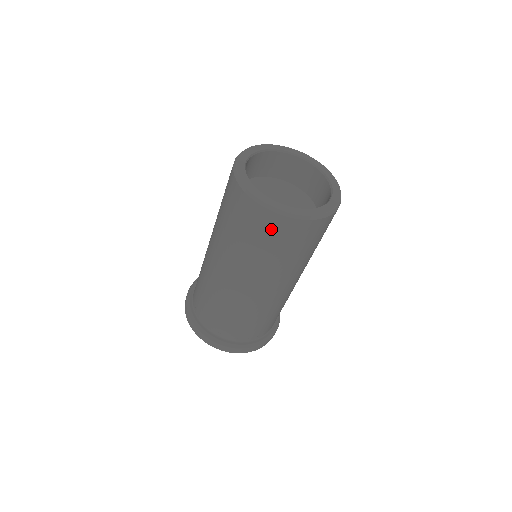
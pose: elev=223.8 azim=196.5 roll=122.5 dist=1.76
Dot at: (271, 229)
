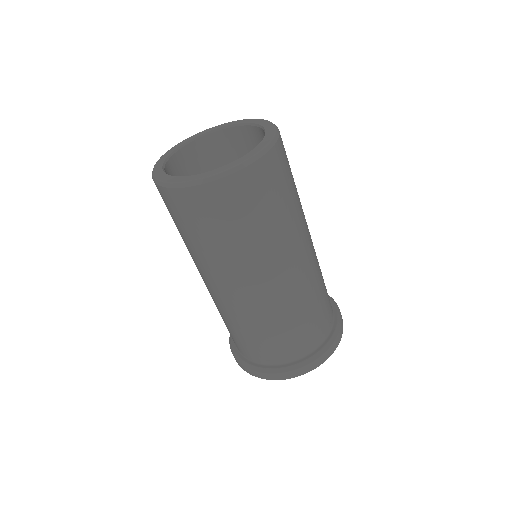
Dot at: (263, 184)
